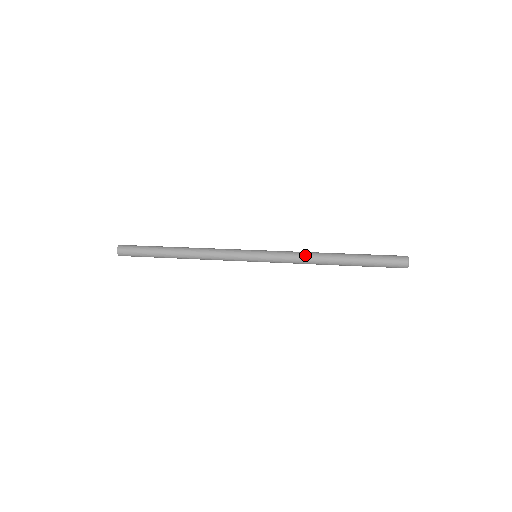
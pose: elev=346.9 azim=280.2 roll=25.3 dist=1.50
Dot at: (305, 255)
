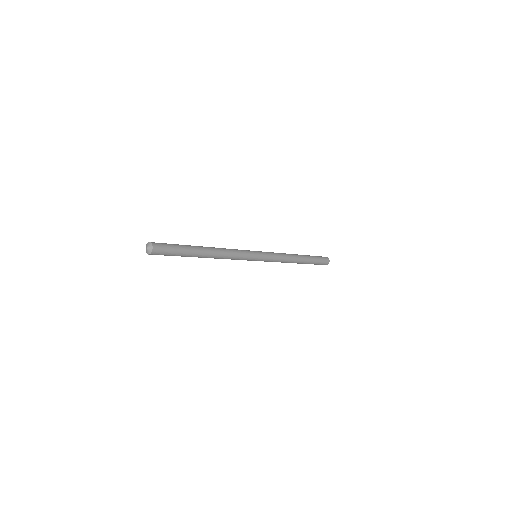
Dot at: (286, 255)
